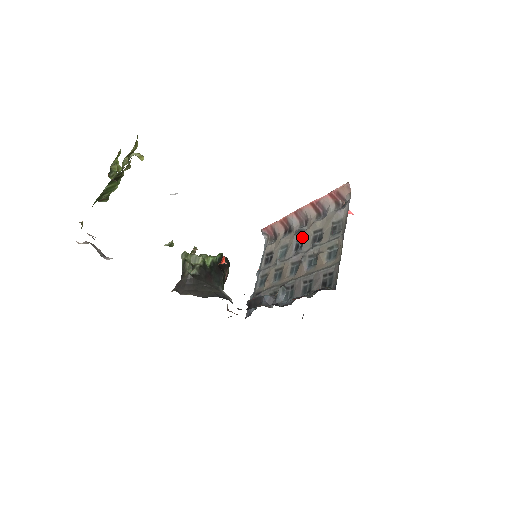
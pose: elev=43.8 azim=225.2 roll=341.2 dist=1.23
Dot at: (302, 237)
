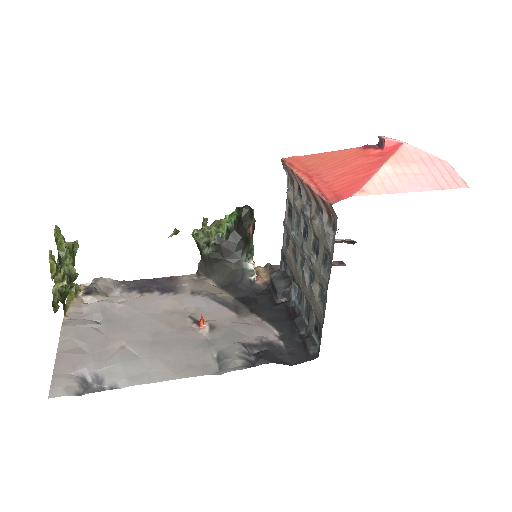
Dot at: (306, 225)
